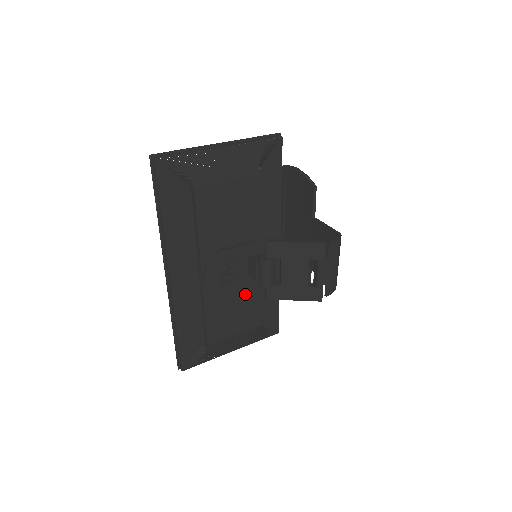
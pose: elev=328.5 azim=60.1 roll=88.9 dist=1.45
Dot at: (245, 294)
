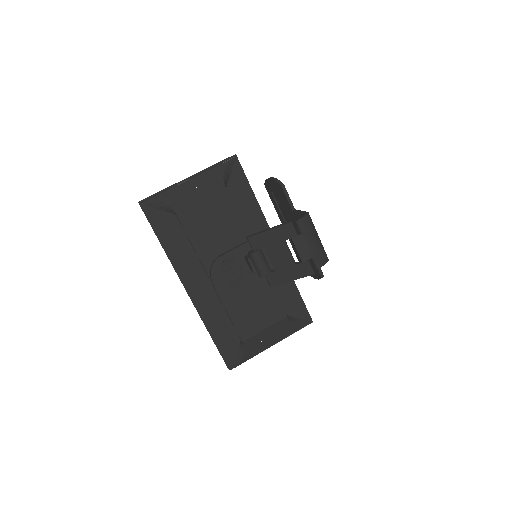
Dot at: (258, 290)
